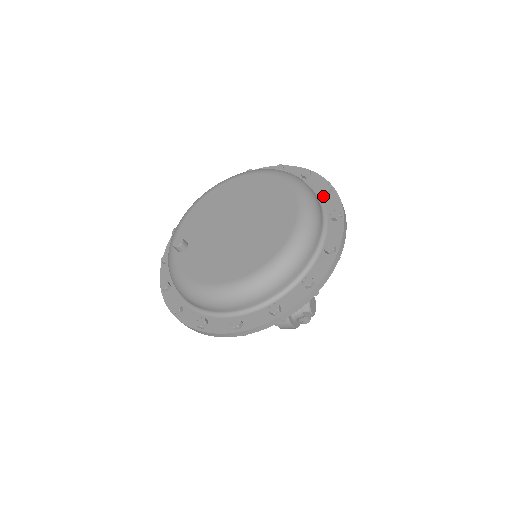
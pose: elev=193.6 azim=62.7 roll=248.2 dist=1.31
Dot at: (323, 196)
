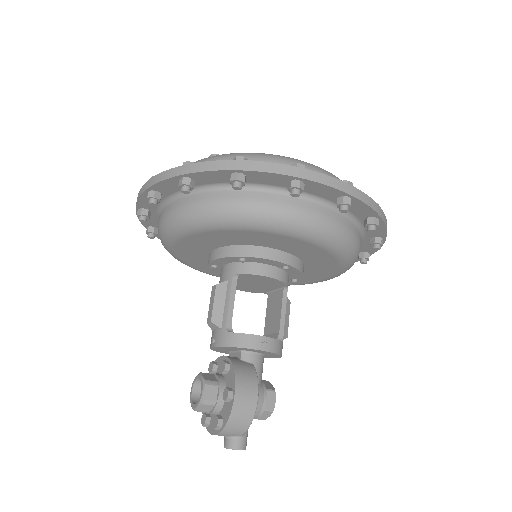
Dot at: occluded
